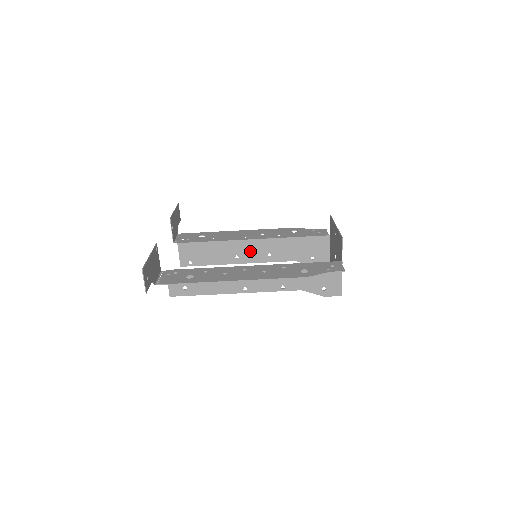
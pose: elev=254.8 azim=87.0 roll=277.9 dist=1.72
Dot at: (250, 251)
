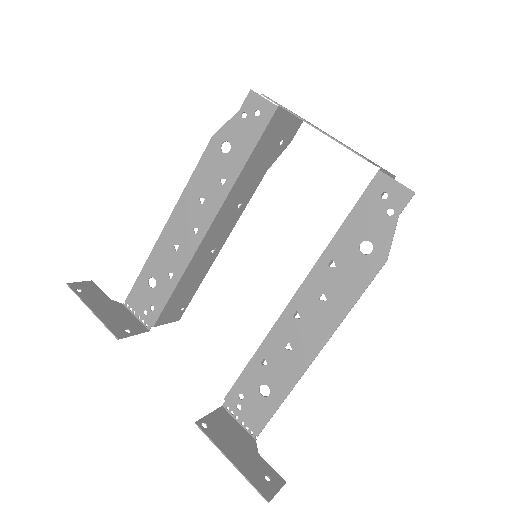
Dot at: (219, 233)
